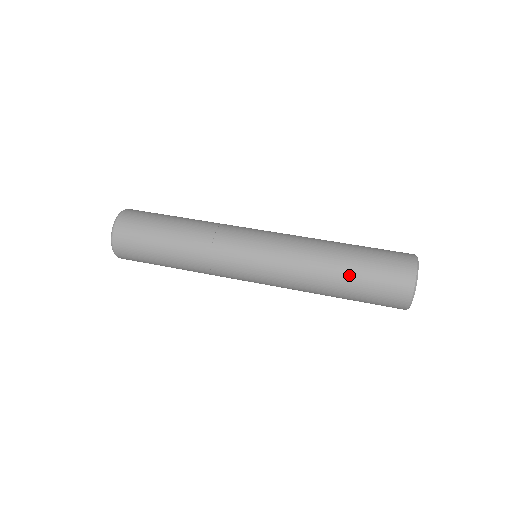
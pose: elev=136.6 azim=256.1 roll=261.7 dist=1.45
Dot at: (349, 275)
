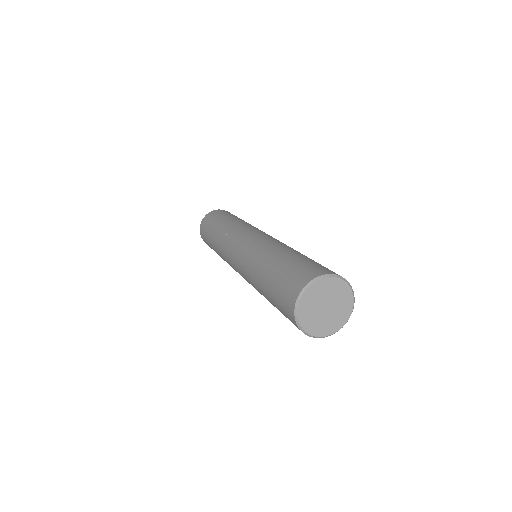
Dot at: (289, 255)
